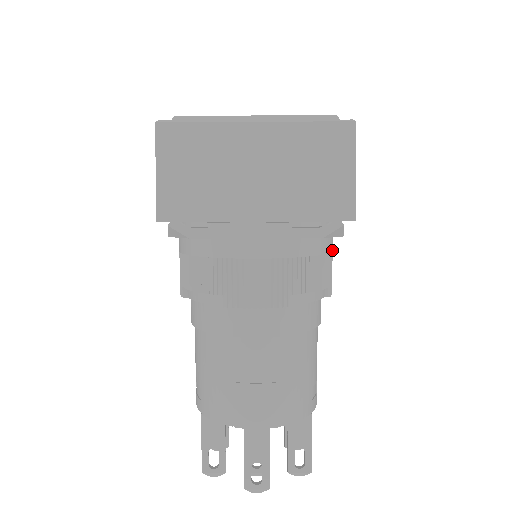
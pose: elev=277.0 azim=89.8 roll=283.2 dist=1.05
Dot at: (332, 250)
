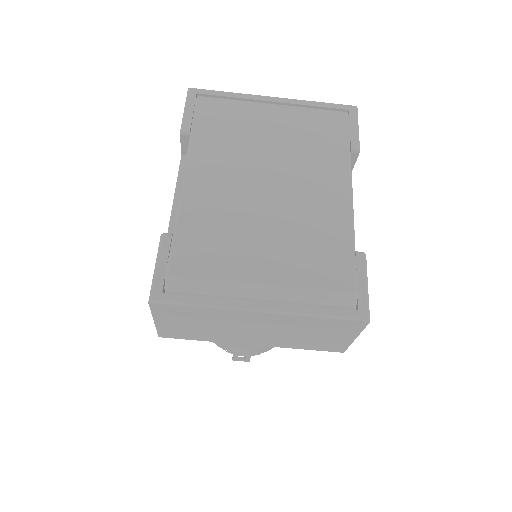
Dot at: occluded
